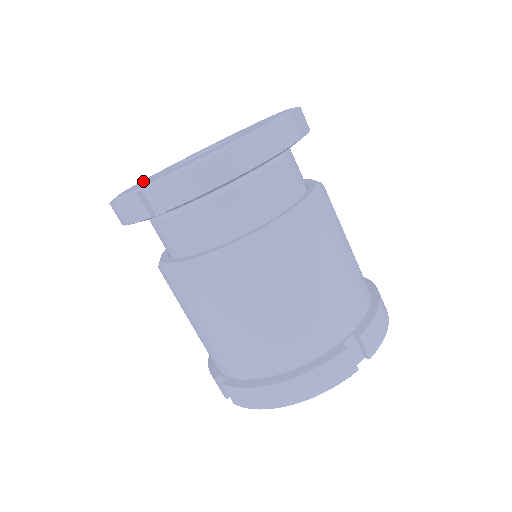
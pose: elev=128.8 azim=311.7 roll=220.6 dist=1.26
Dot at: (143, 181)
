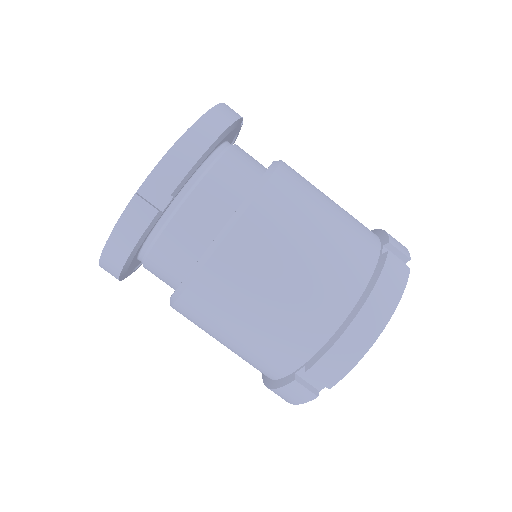
Dot at: occluded
